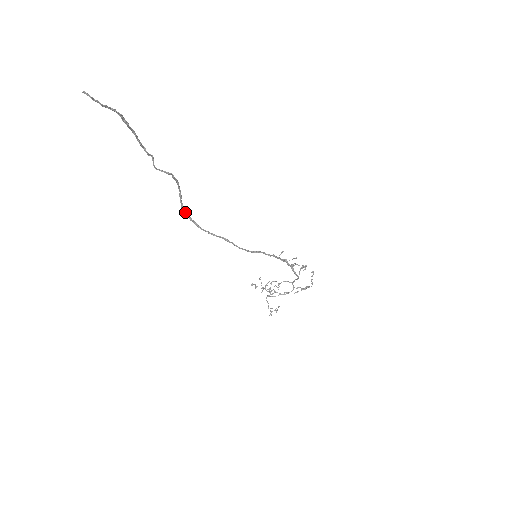
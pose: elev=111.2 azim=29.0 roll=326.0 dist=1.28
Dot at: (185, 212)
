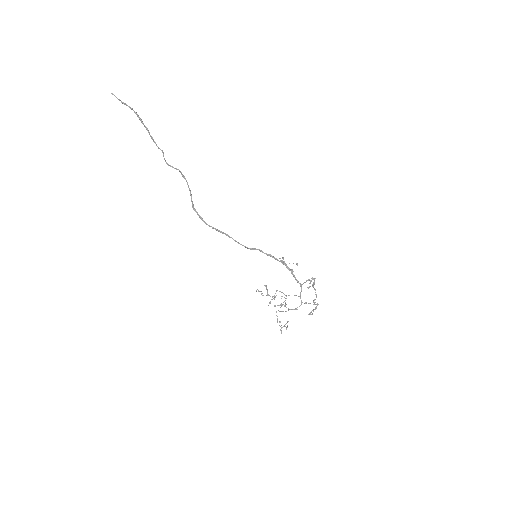
Dot at: (194, 209)
